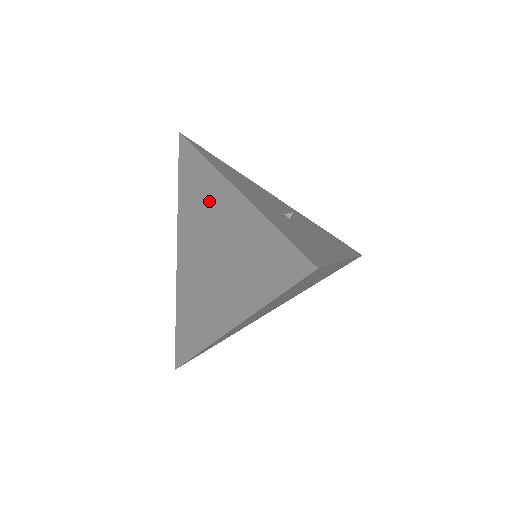
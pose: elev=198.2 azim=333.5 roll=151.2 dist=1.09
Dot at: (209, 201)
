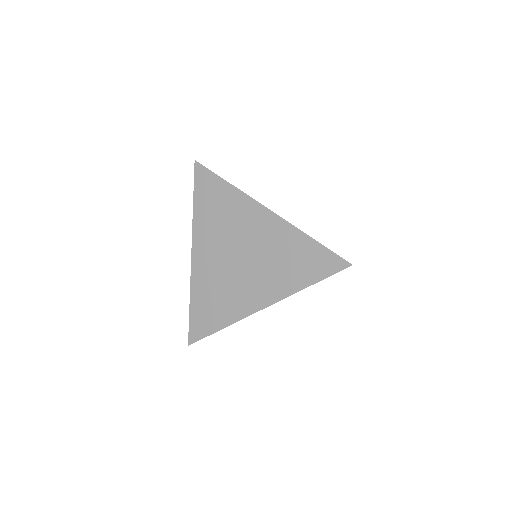
Dot at: (238, 217)
